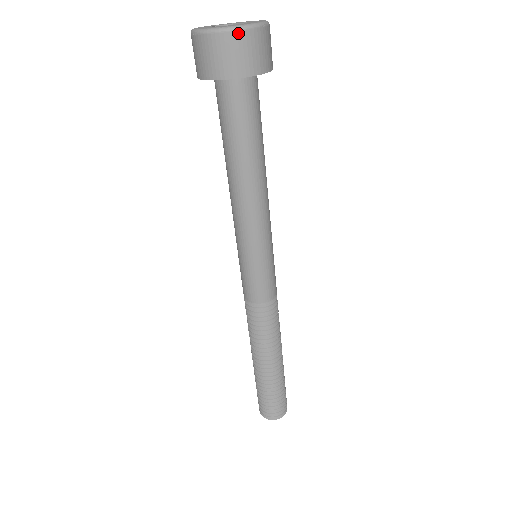
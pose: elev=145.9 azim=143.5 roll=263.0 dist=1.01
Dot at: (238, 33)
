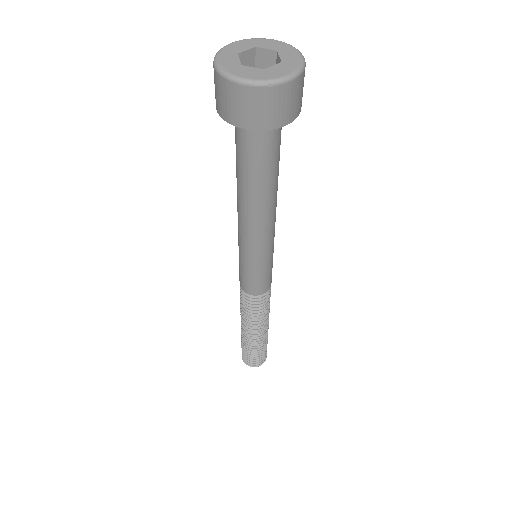
Dot at: (235, 85)
